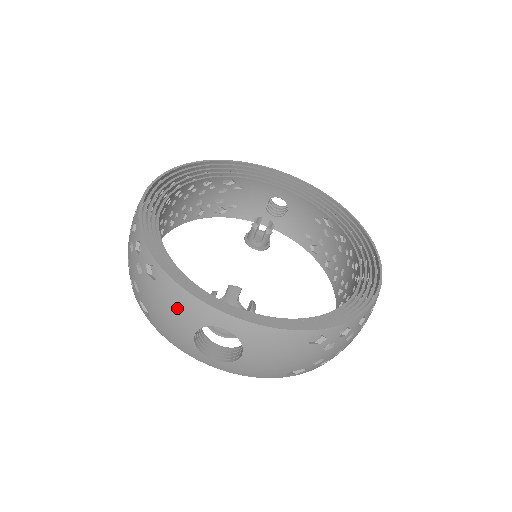
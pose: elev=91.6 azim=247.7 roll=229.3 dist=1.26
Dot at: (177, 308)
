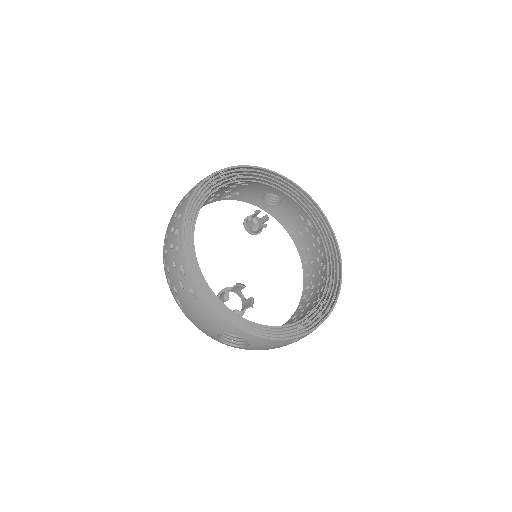
Dot at: (210, 320)
